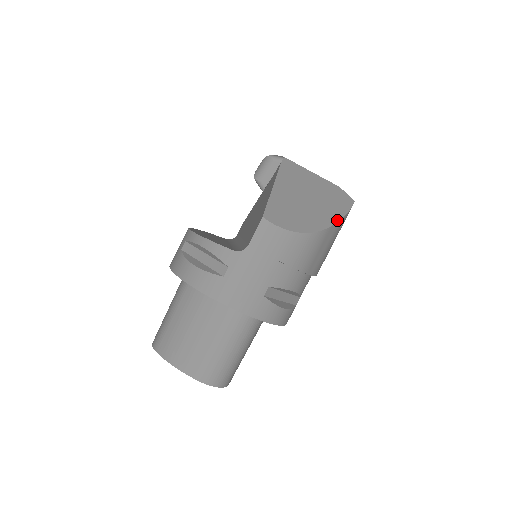
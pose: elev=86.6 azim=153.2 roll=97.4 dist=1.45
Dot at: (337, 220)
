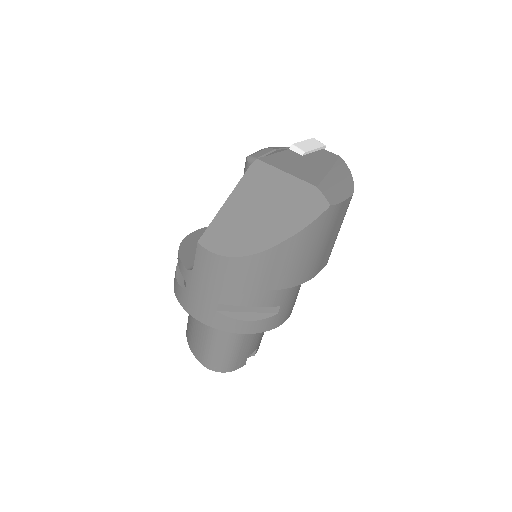
Dot at: (289, 236)
